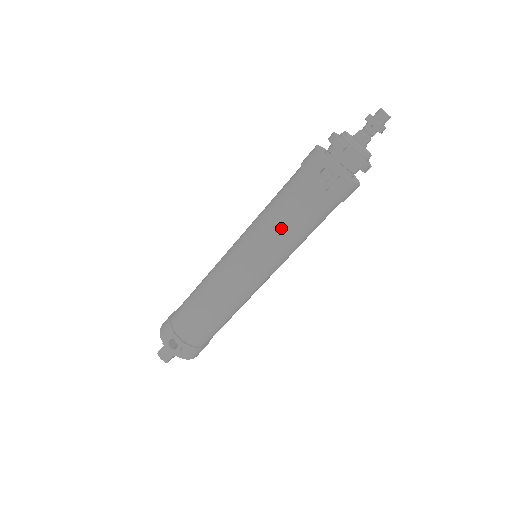
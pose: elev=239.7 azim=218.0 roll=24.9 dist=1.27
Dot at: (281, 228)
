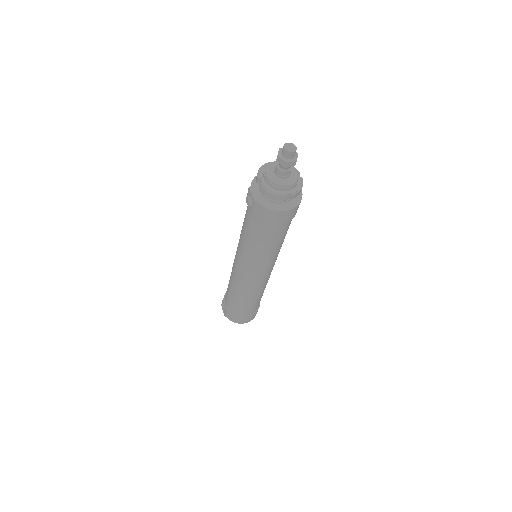
Dot at: (243, 238)
